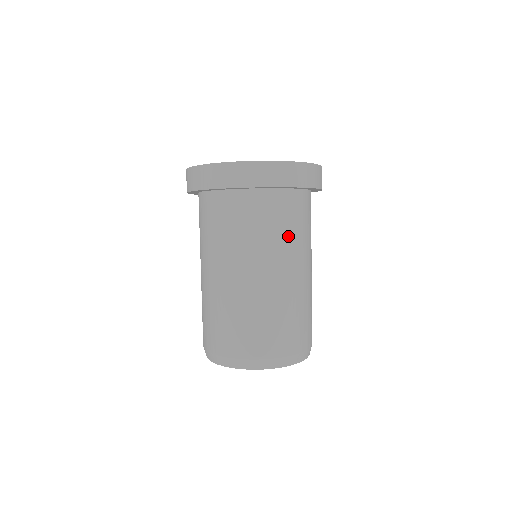
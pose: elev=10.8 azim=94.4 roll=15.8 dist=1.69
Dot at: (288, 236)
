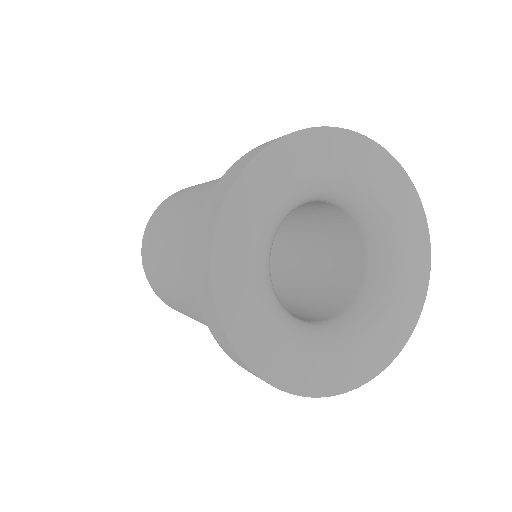
Dot at: occluded
